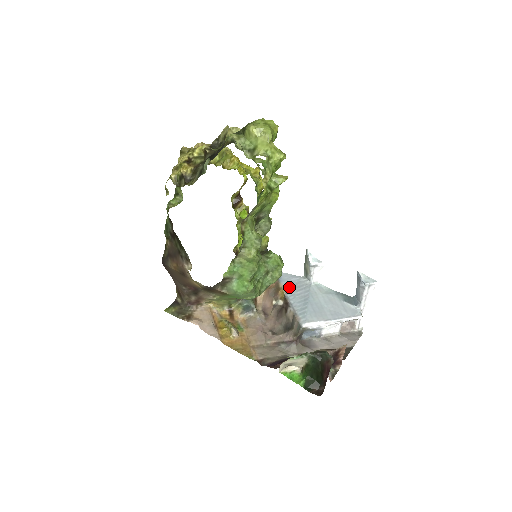
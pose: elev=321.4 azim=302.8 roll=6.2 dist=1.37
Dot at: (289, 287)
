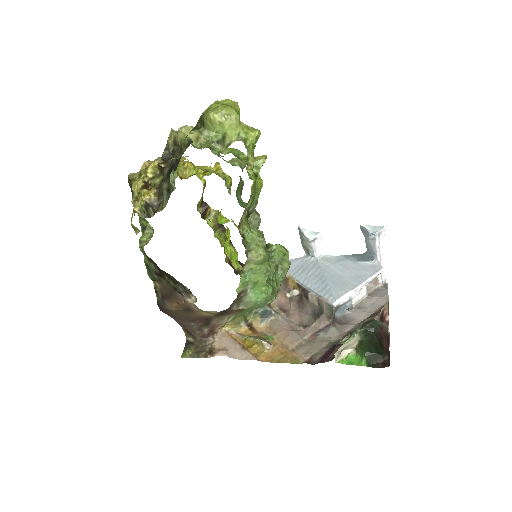
Dot at: (297, 273)
